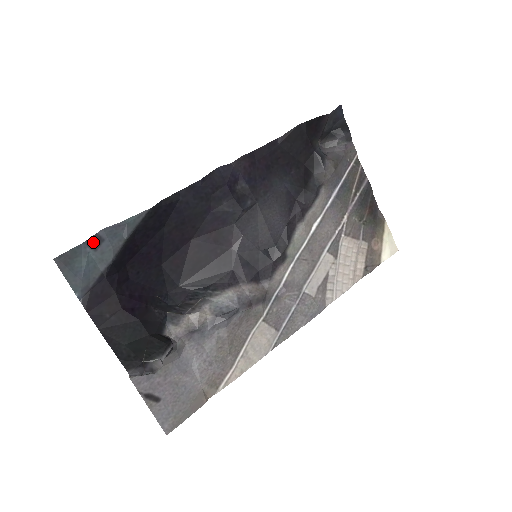
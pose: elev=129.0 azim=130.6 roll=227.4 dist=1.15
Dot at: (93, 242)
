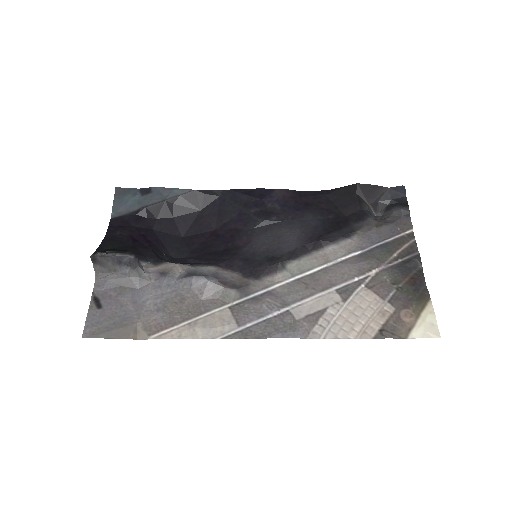
Dot at: (145, 191)
